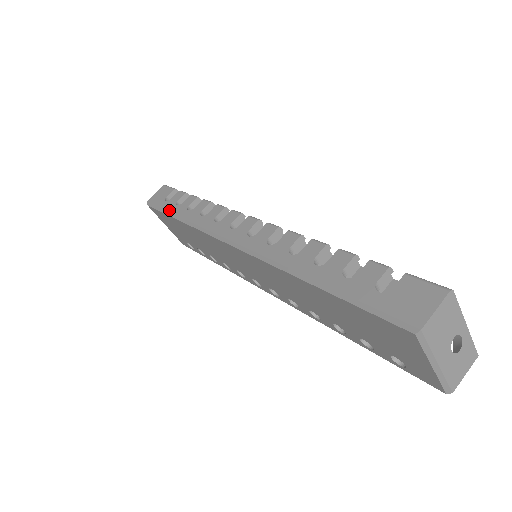
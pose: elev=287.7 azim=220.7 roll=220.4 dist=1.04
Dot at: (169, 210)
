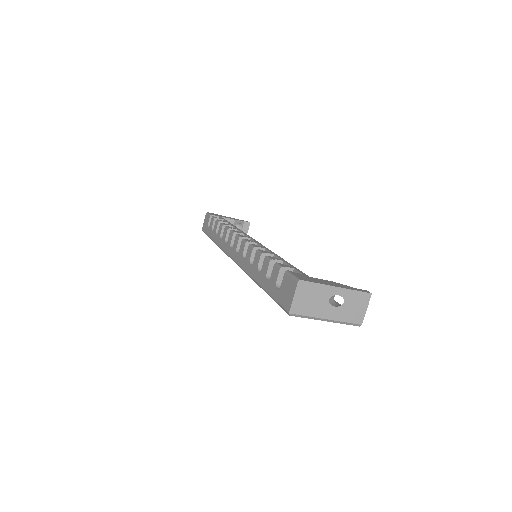
Dot at: (210, 236)
